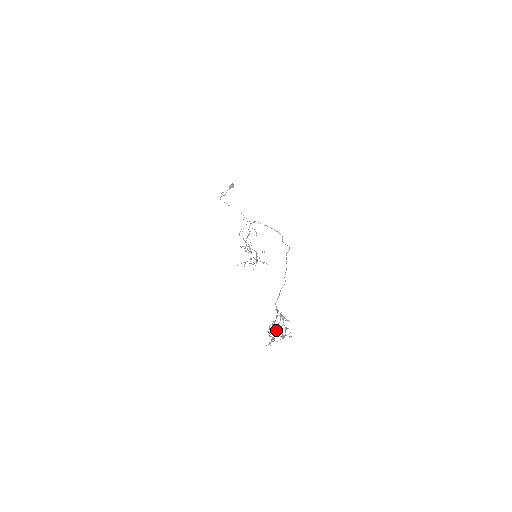
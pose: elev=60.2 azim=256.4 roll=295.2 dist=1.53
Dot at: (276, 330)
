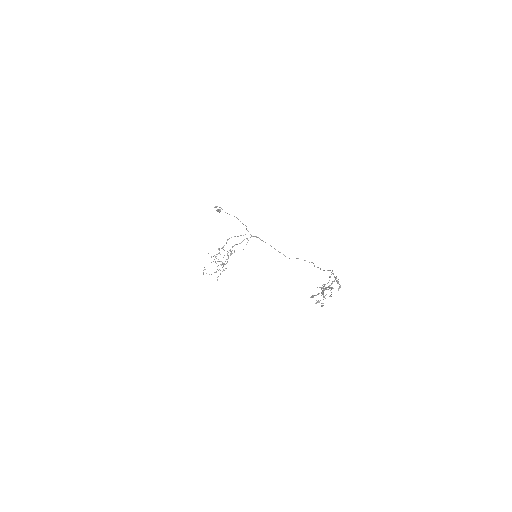
Dot at: (332, 287)
